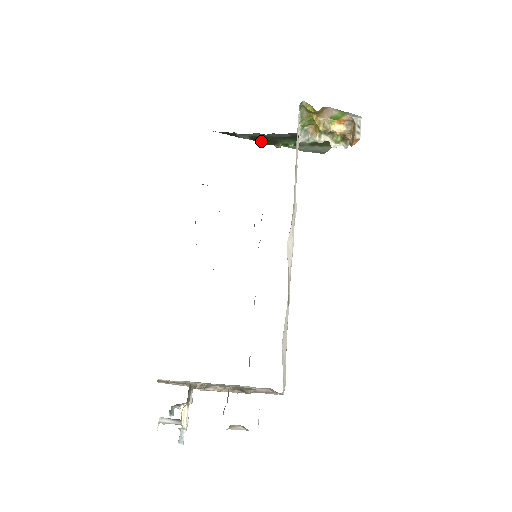
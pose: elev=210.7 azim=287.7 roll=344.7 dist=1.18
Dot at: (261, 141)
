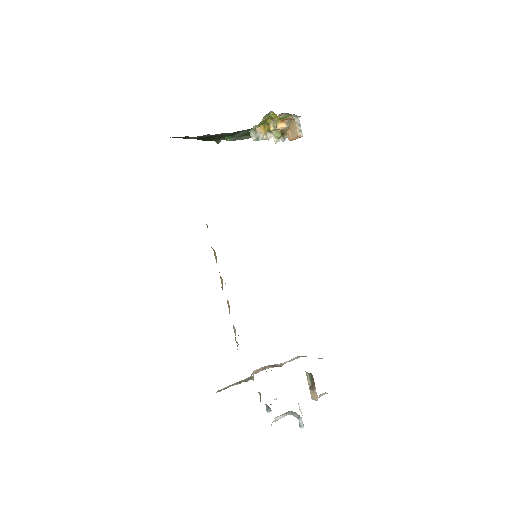
Dot at: (204, 139)
